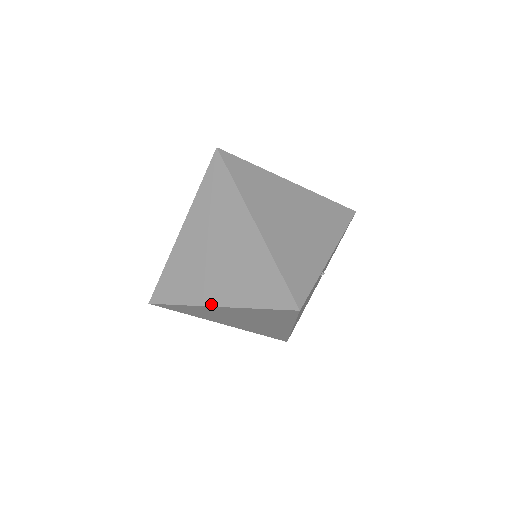
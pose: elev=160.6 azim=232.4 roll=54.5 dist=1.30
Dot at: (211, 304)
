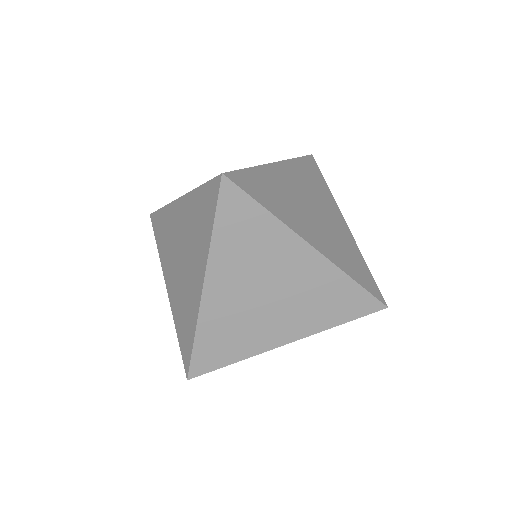
Dot at: (280, 344)
